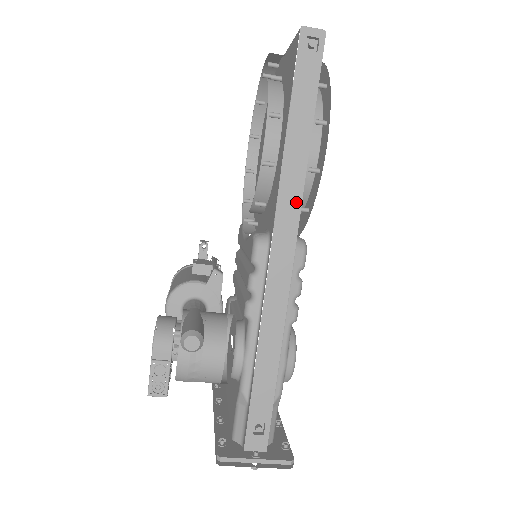
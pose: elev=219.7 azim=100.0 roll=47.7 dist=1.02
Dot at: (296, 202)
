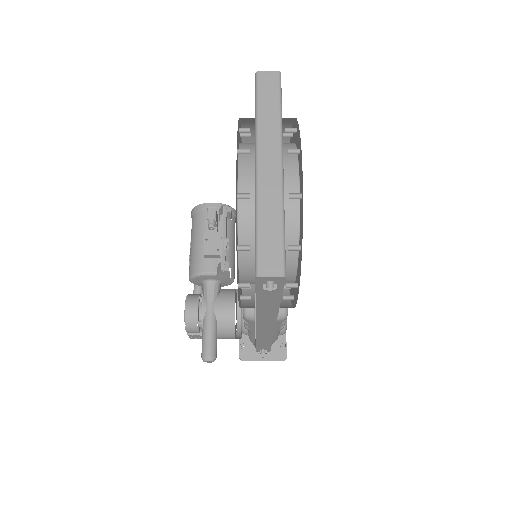
Dot at: (272, 319)
